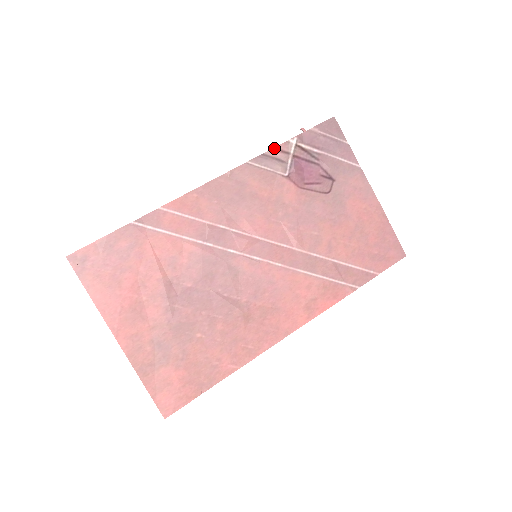
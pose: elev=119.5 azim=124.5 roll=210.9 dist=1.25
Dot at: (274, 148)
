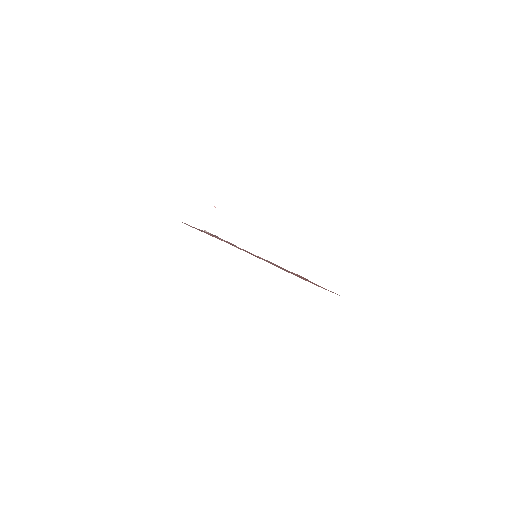
Dot at: occluded
